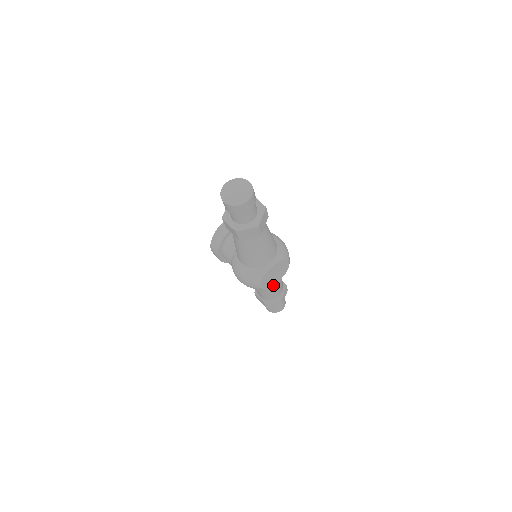
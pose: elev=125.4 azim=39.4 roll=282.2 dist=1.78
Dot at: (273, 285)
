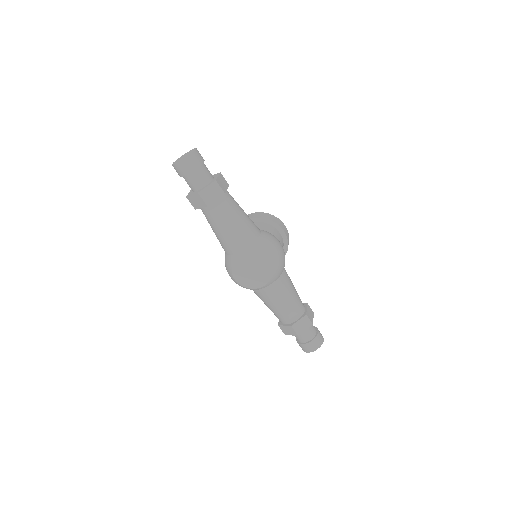
Dot at: (257, 288)
